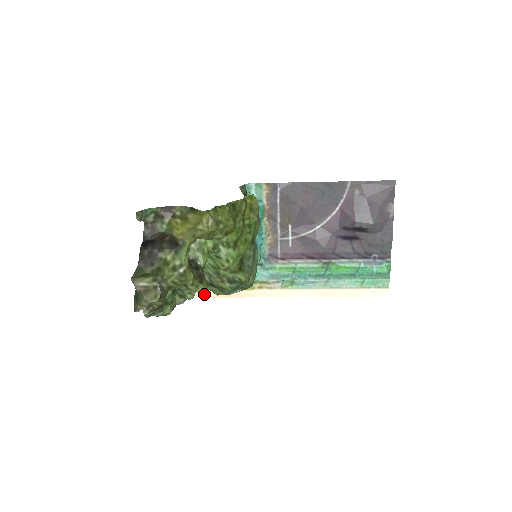
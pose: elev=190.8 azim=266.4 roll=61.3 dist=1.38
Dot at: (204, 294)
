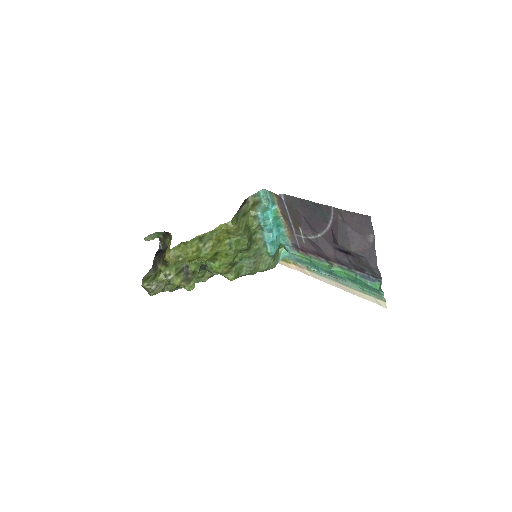
Dot at: occluded
